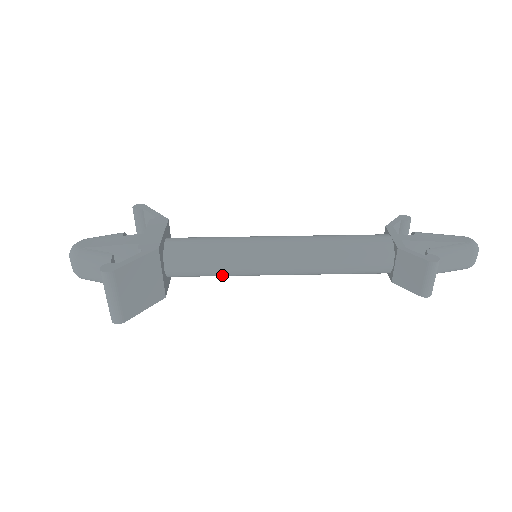
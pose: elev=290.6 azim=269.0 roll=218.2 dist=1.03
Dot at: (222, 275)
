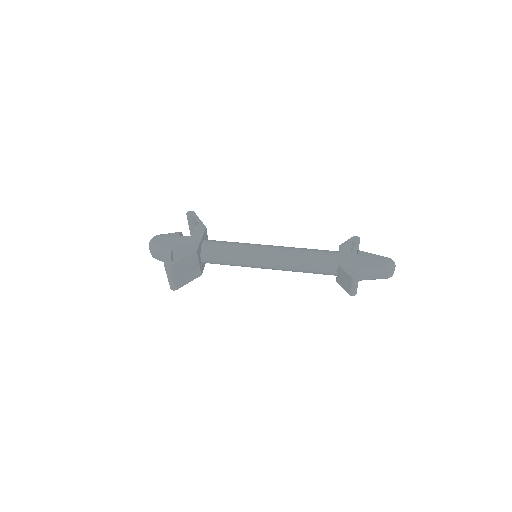
Dot at: occluded
